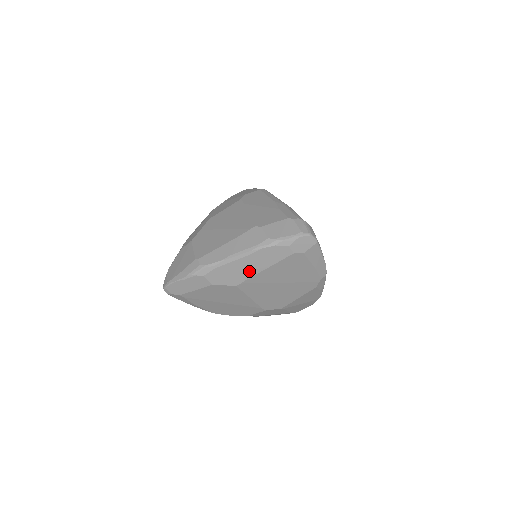
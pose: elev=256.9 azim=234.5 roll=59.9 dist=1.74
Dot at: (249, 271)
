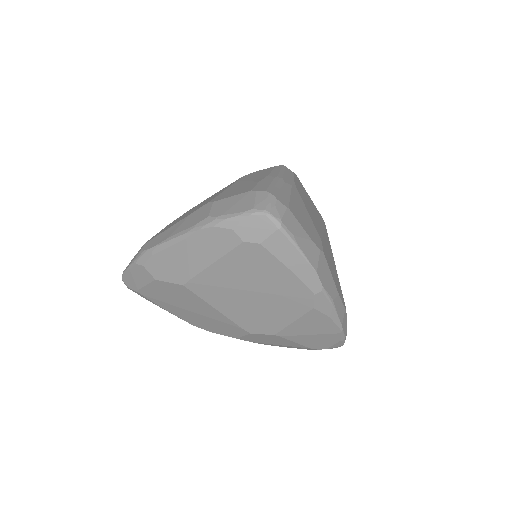
Dot at: (192, 264)
